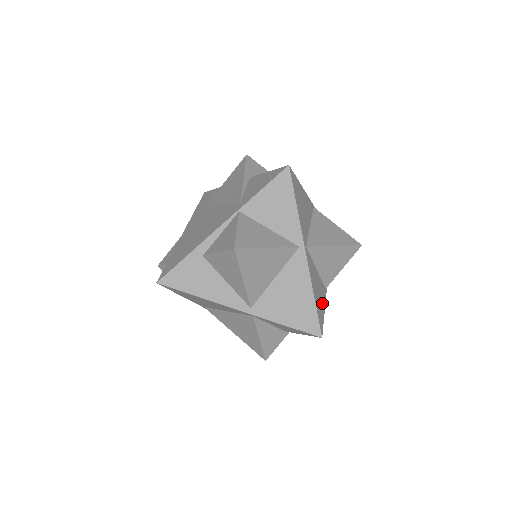
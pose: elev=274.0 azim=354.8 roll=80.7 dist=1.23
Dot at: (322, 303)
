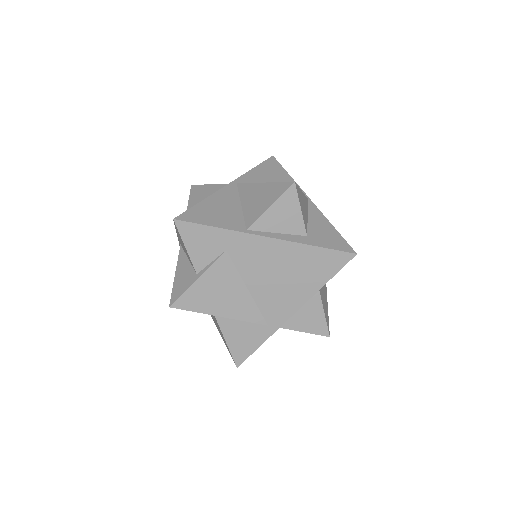
Dot at: (217, 220)
